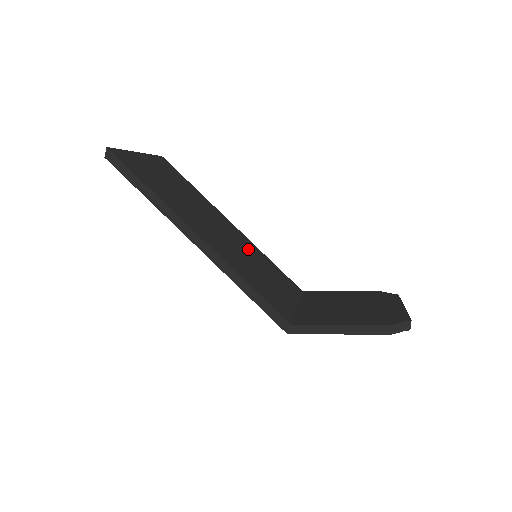
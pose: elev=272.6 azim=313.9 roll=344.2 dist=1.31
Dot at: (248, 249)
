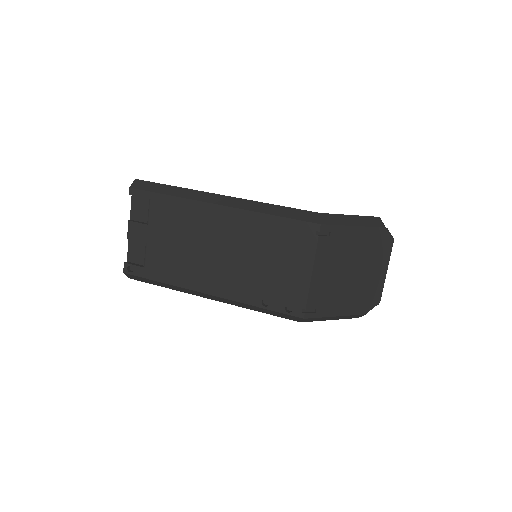
Dot at: occluded
